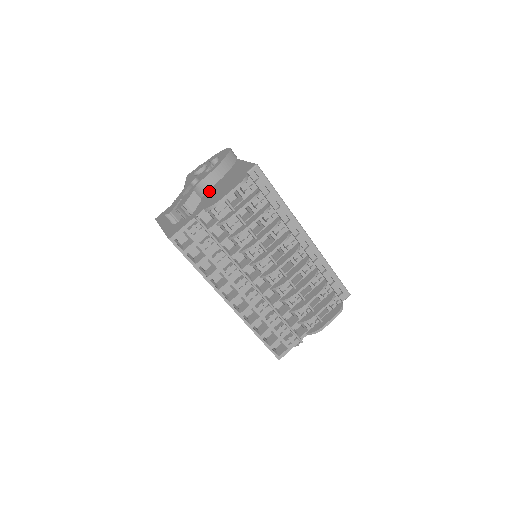
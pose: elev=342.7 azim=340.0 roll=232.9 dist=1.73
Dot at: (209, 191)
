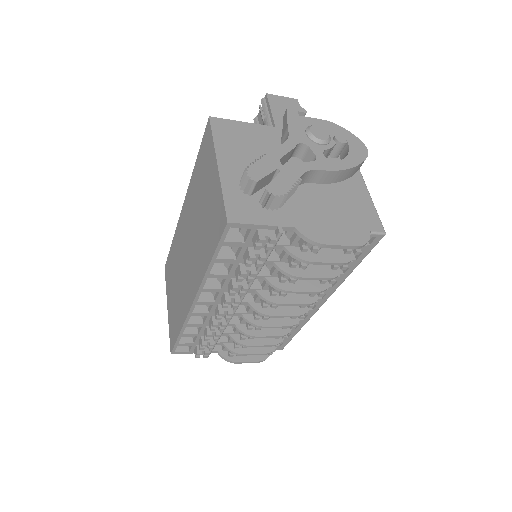
Dot at: (309, 188)
